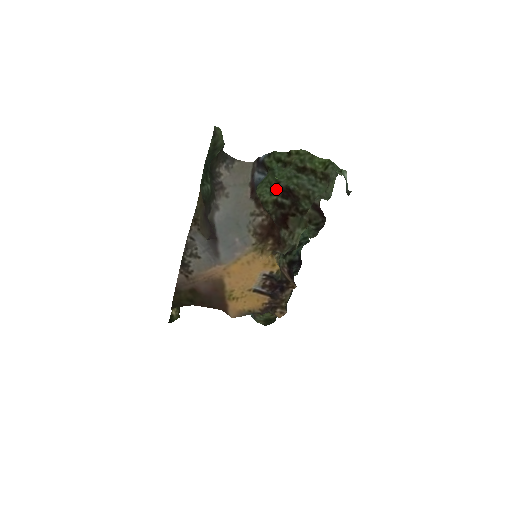
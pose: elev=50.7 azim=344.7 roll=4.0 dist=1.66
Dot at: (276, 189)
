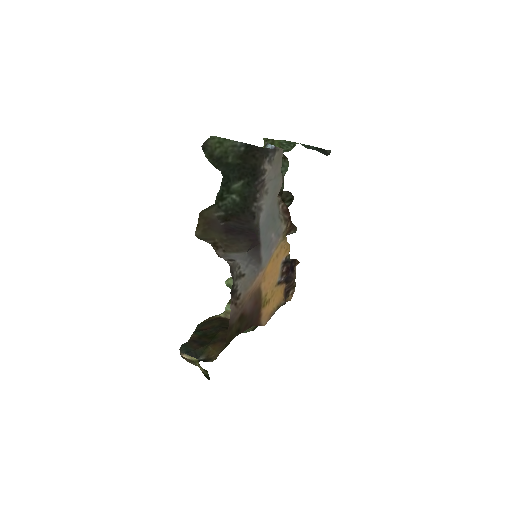
Dot at: occluded
